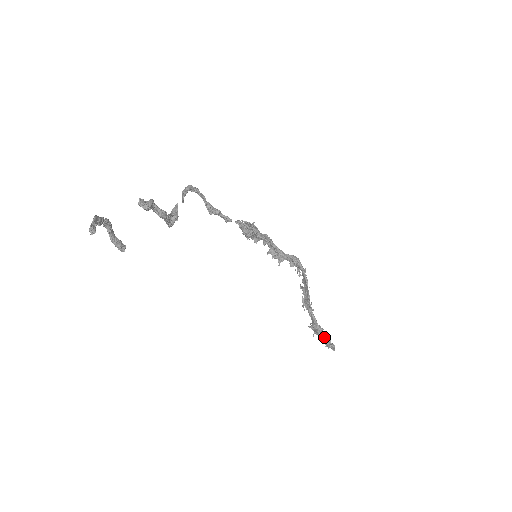
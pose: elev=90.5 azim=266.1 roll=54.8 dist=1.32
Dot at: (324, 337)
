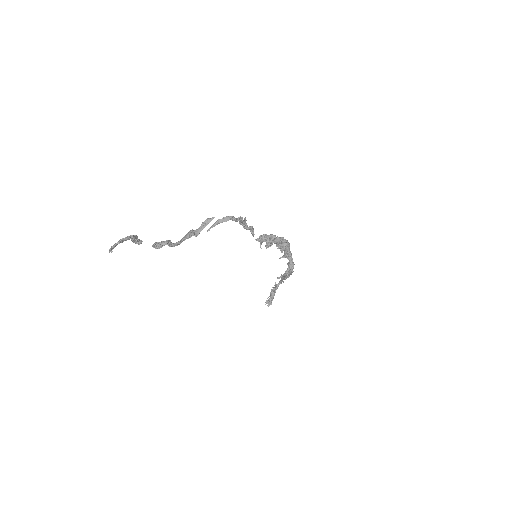
Dot at: (271, 298)
